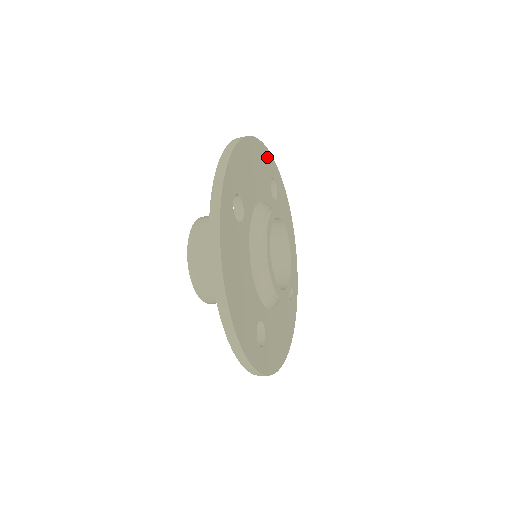
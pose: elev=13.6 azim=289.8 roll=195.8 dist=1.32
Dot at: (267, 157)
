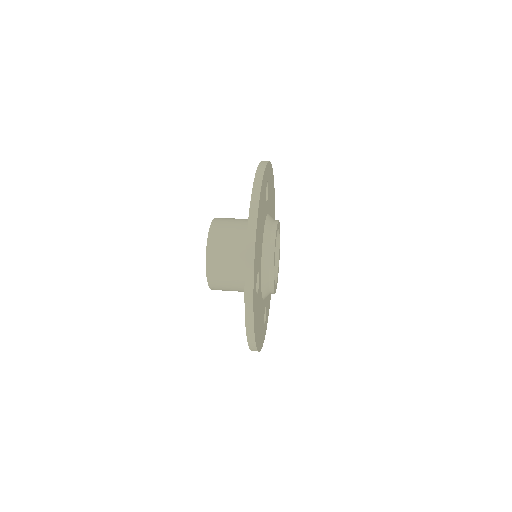
Dot at: (264, 179)
